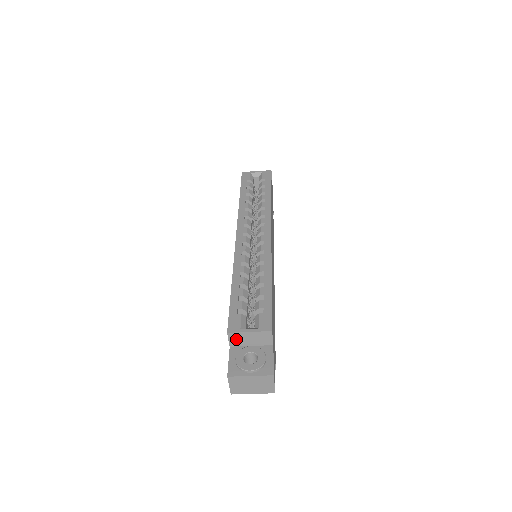
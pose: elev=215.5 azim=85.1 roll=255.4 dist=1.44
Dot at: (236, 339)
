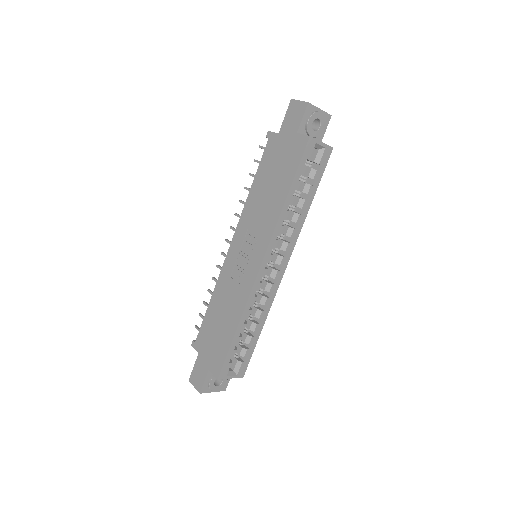
Dot at: occluded
